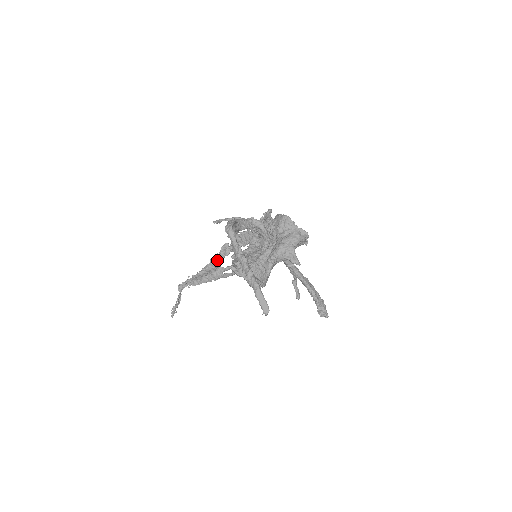
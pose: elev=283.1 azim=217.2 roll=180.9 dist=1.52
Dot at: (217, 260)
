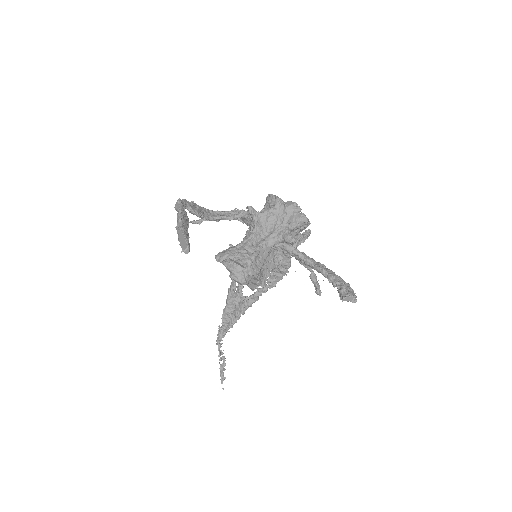
Dot at: (233, 285)
